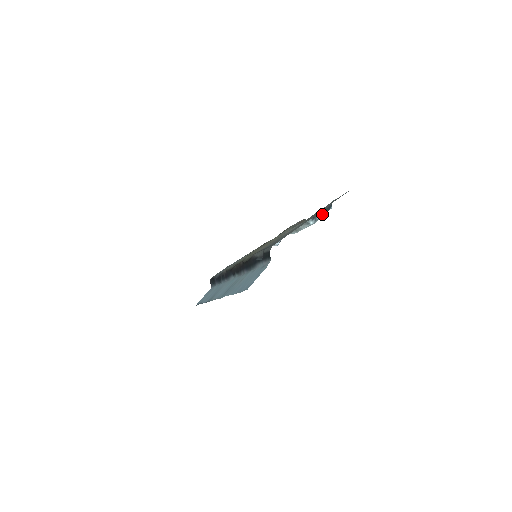
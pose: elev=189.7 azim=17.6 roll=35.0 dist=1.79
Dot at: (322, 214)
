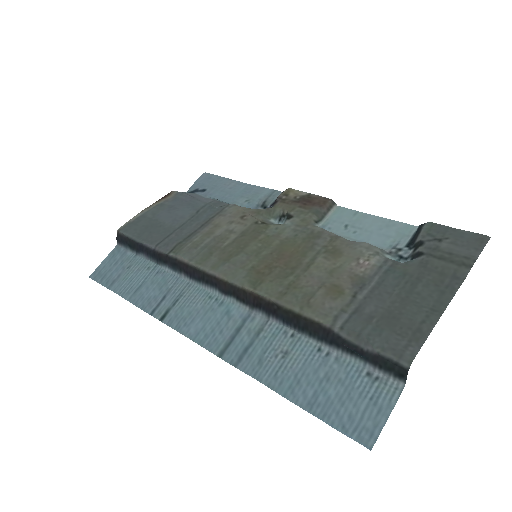
Dot at: (413, 243)
